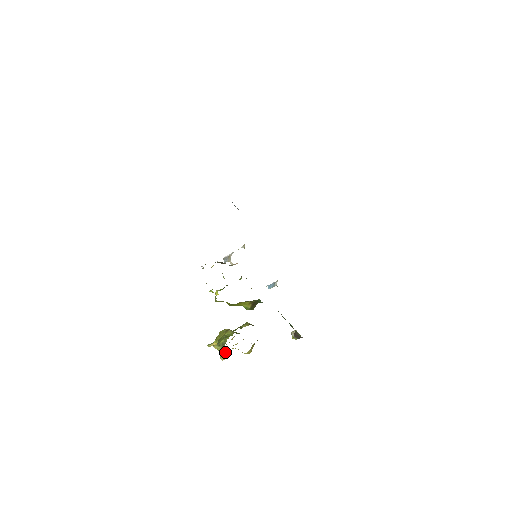
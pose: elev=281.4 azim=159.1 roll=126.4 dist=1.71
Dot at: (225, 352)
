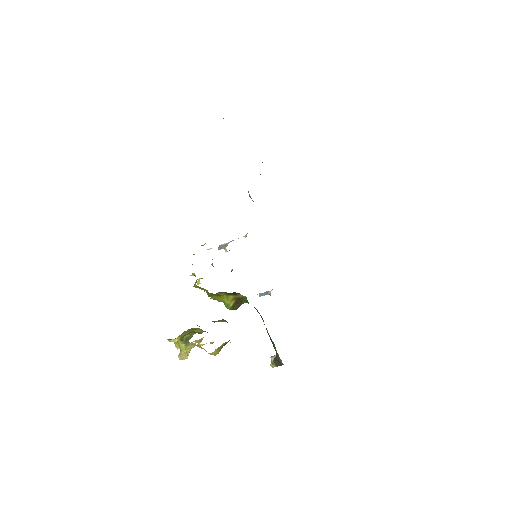
Dot at: (186, 350)
